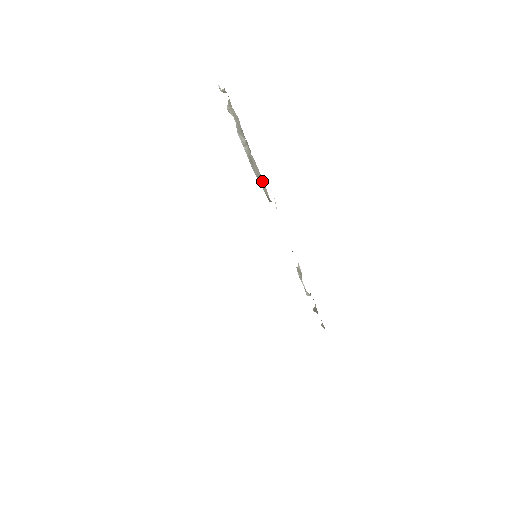
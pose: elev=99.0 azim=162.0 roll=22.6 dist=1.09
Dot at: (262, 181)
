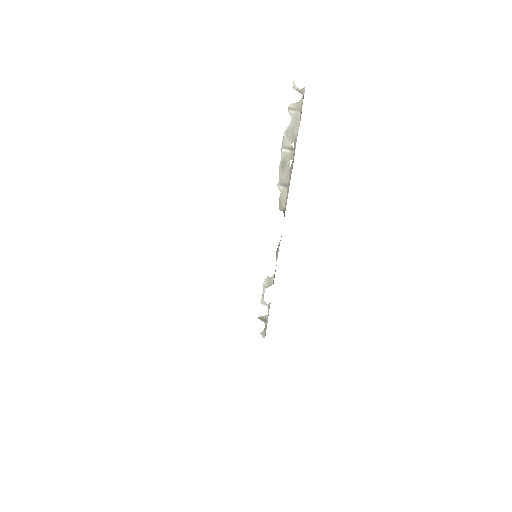
Dot at: (285, 189)
